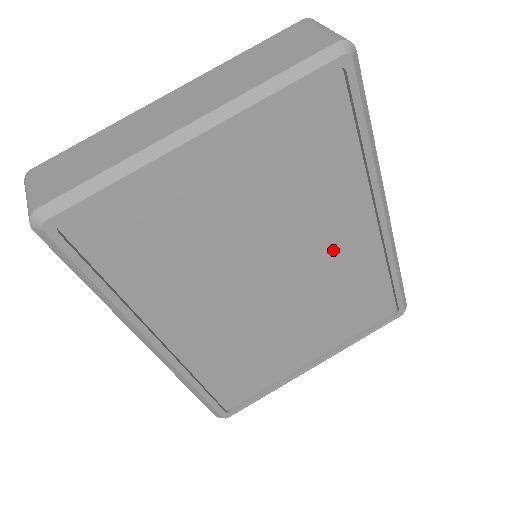
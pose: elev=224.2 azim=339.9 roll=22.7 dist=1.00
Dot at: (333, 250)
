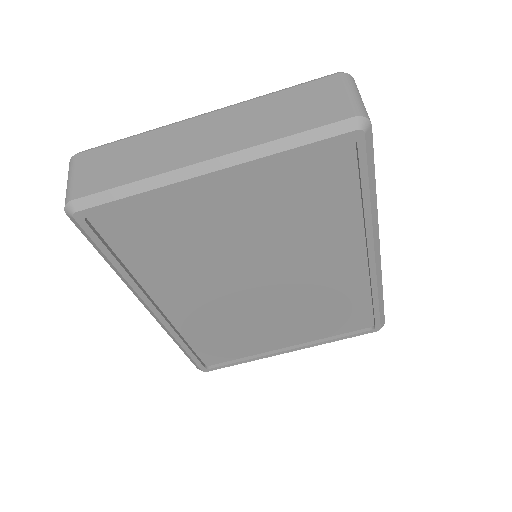
Dot at: (321, 271)
